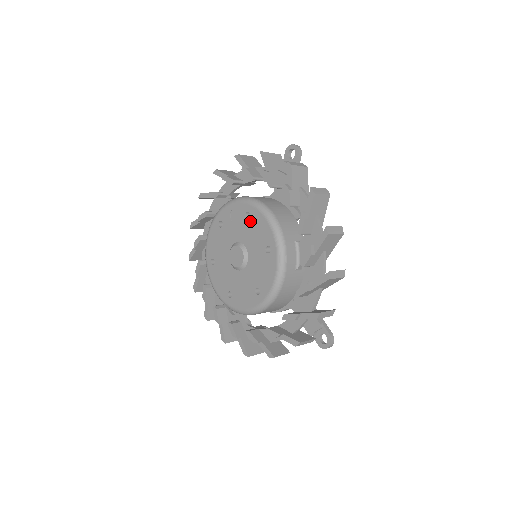
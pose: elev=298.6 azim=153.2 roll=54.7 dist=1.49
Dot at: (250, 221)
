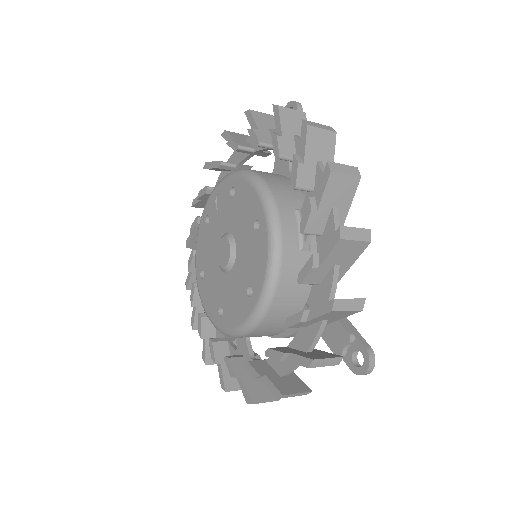
Dot at: (235, 198)
